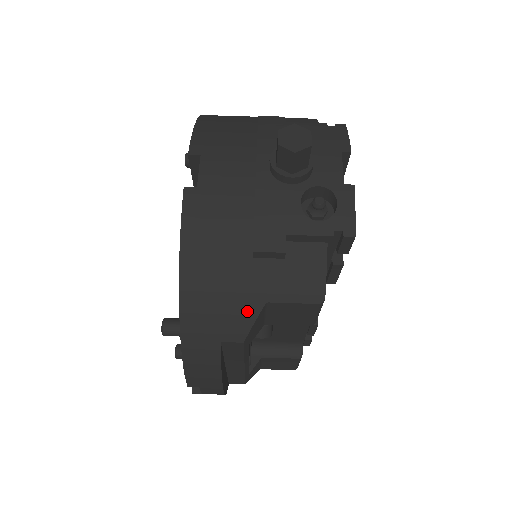
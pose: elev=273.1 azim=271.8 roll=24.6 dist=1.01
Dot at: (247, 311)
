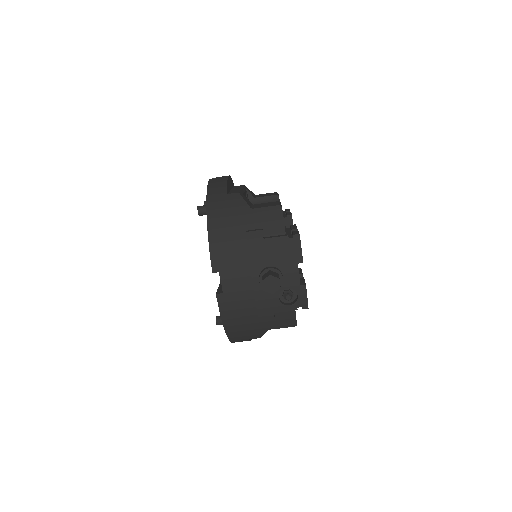
Dot at: (260, 333)
